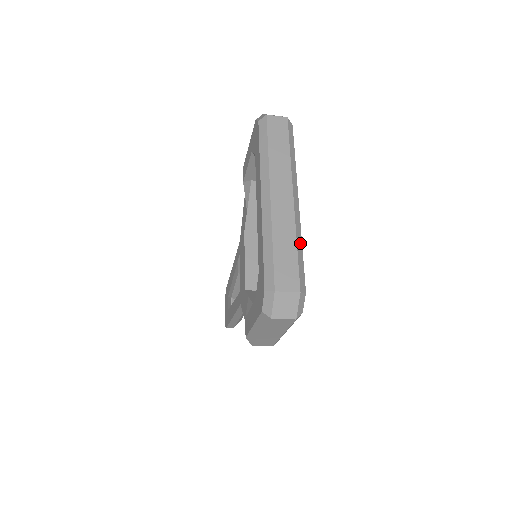
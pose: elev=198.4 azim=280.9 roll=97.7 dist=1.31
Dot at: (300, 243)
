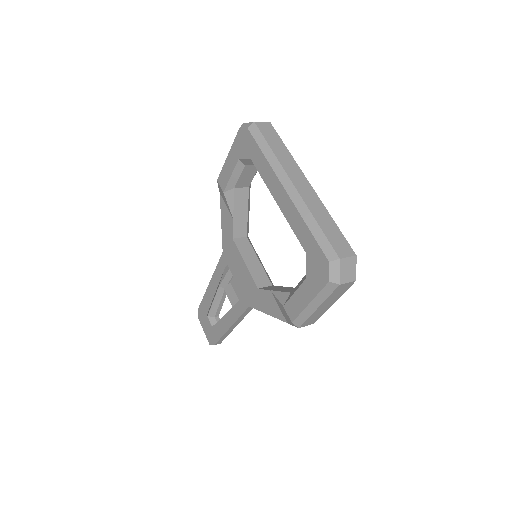
Dot at: occluded
